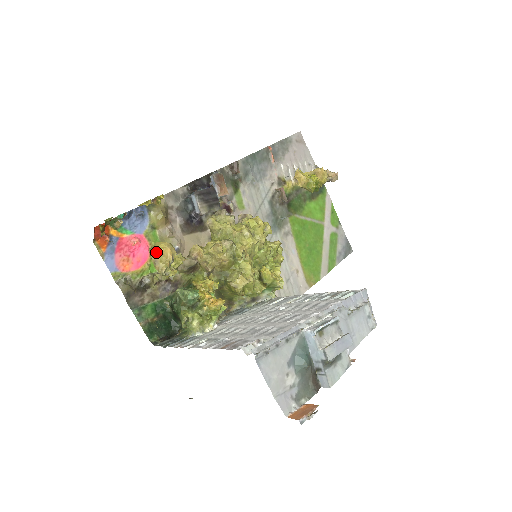
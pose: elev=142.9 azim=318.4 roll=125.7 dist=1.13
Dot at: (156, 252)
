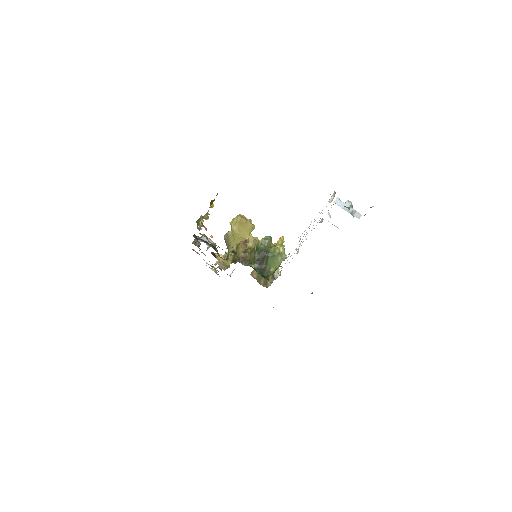
Dot at: (241, 215)
